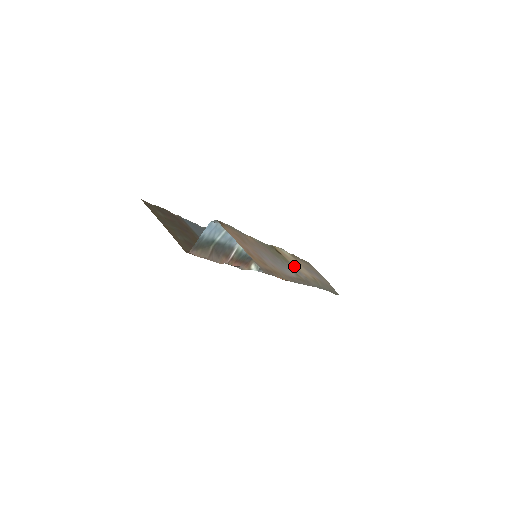
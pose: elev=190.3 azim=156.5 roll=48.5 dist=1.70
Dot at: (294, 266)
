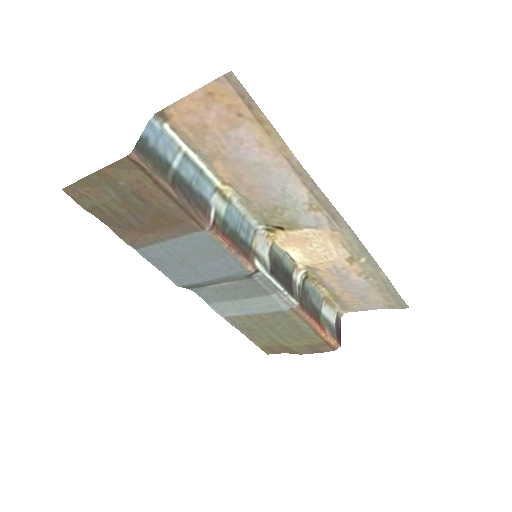
Dot at: (308, 228)
